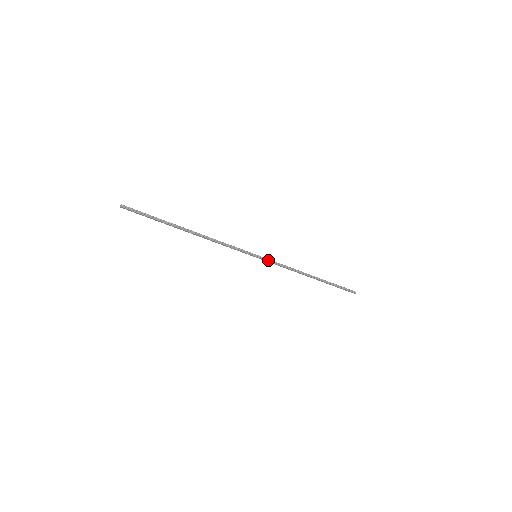
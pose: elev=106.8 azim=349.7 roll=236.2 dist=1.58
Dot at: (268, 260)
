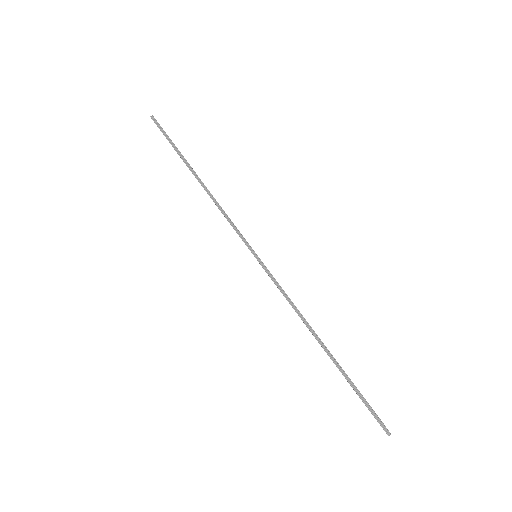
Dot at: (268, 272)
